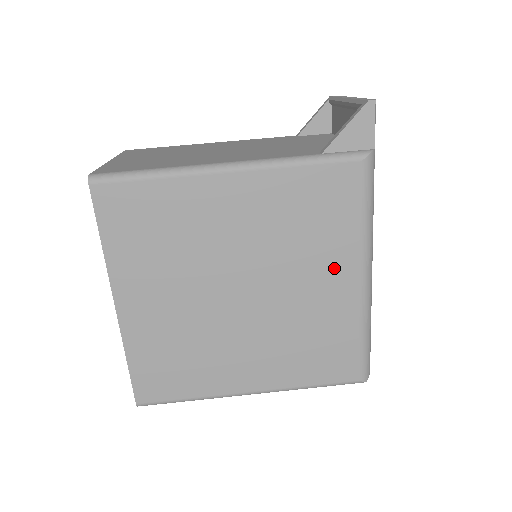
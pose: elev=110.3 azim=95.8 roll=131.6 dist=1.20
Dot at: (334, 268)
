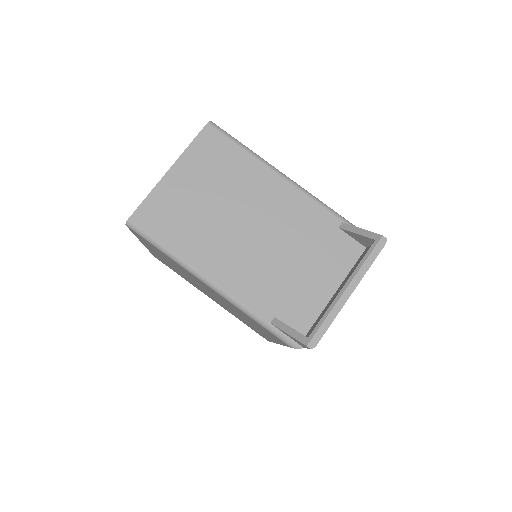
Dot at: (263, 332)
